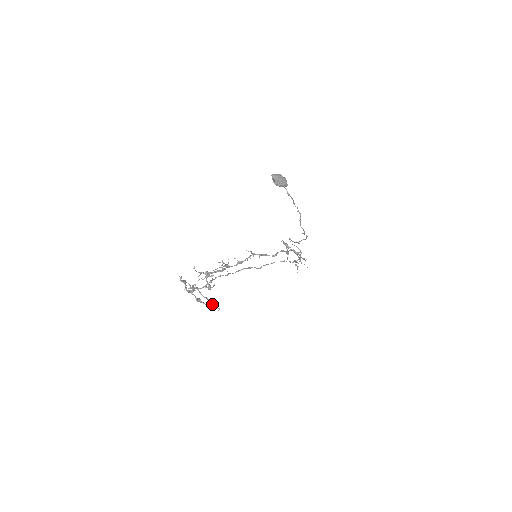
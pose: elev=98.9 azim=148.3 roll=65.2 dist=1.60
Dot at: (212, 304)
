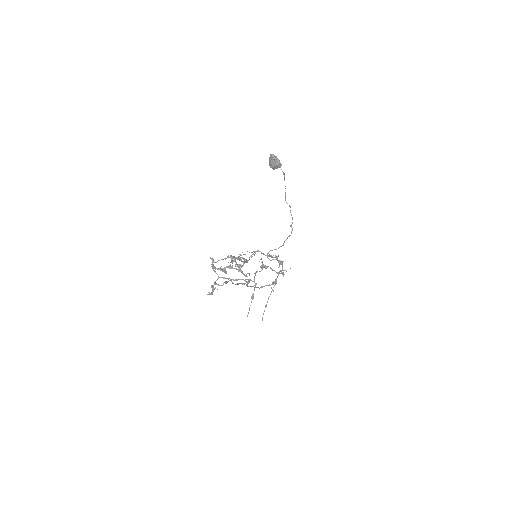
Dot at: (248, 281)
